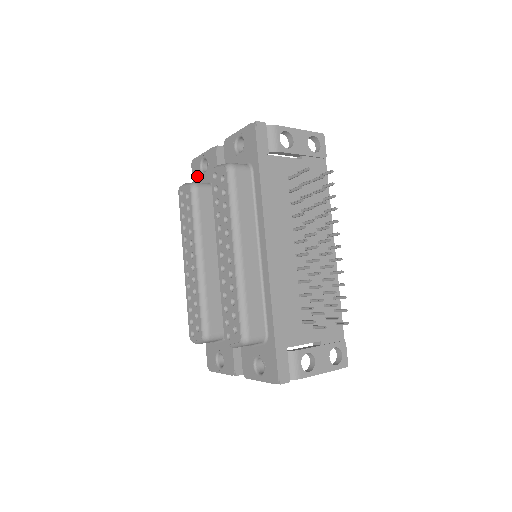
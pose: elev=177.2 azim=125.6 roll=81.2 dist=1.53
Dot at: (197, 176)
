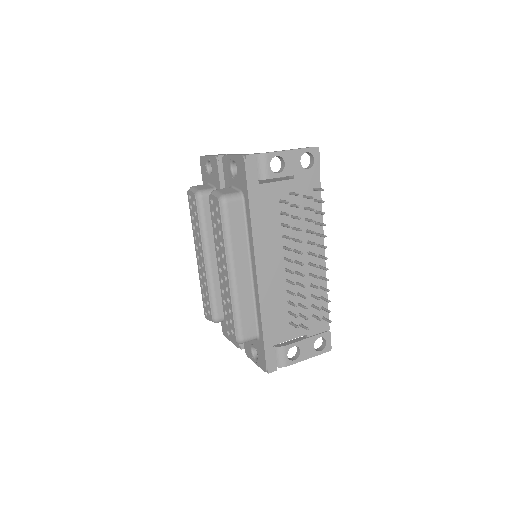
Dot at: (205, 174)
